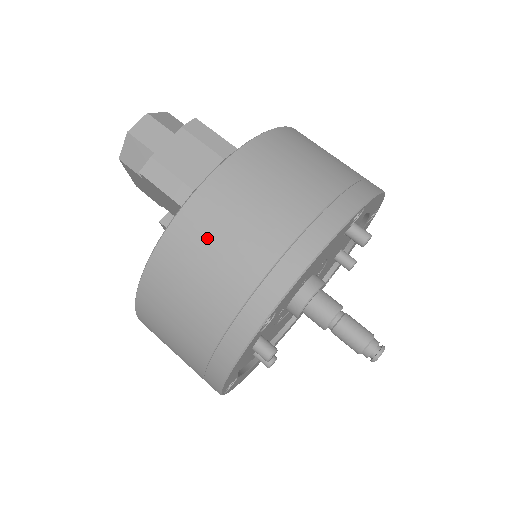
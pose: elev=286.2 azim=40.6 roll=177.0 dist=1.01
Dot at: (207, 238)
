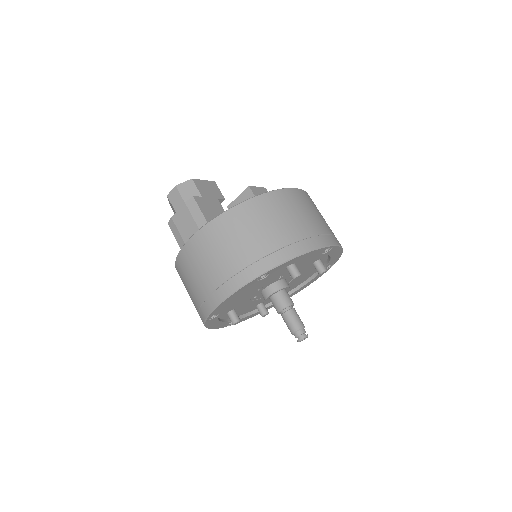
Dot at: (188, 270)
